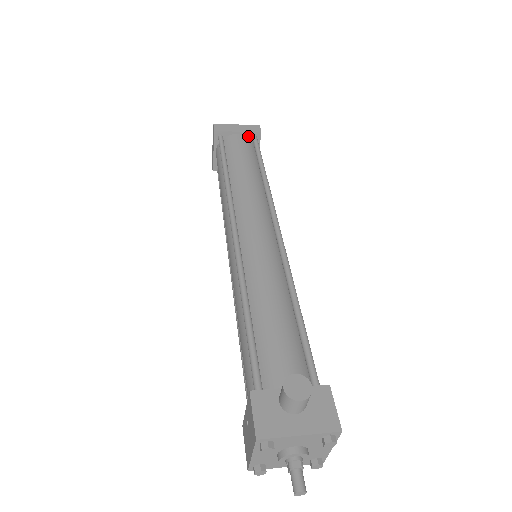
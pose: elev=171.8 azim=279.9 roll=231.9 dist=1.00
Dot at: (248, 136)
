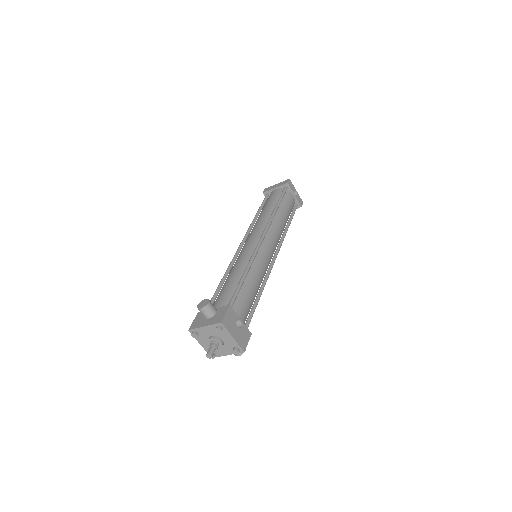
Dot at: (282, 188)
